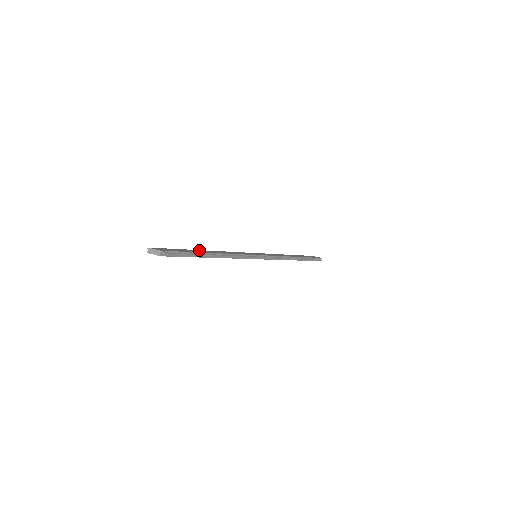
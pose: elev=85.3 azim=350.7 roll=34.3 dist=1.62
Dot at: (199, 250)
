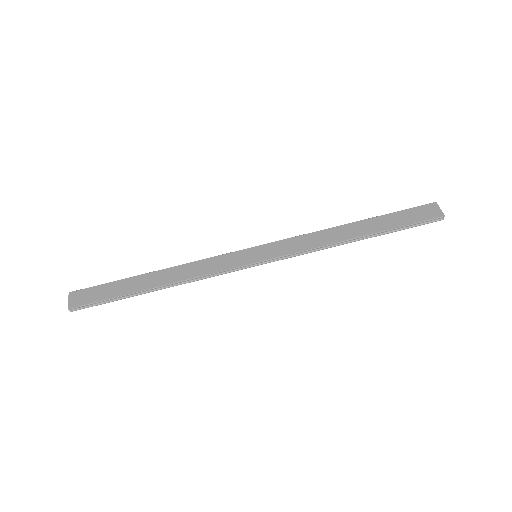
Dot at: (145, 275)
